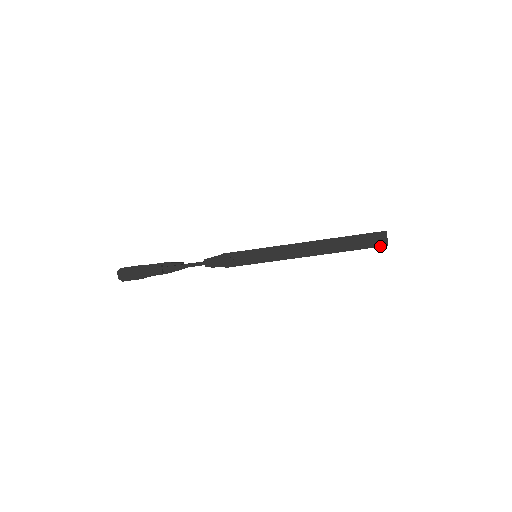
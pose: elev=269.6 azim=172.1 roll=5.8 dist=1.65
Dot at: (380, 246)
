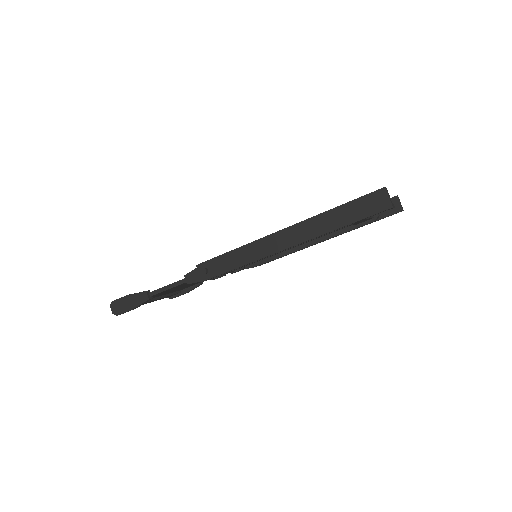
Dot at: (381, 211)
